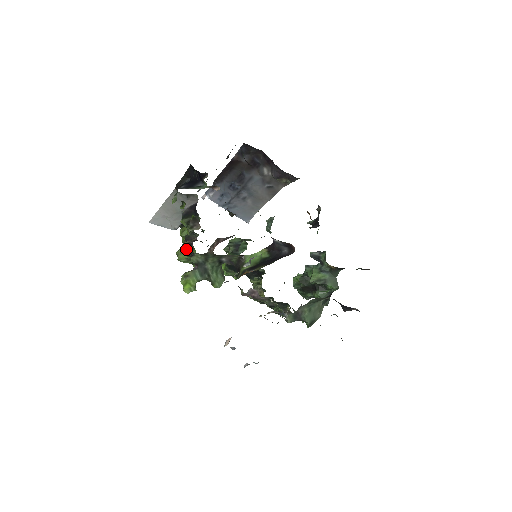
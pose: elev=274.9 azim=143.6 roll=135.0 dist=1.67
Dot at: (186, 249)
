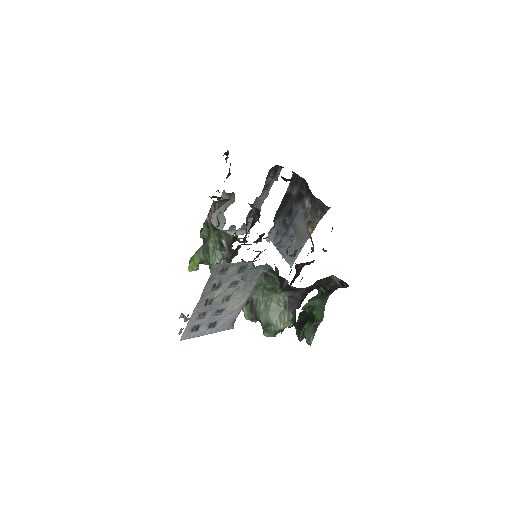
Dot at: occluded
